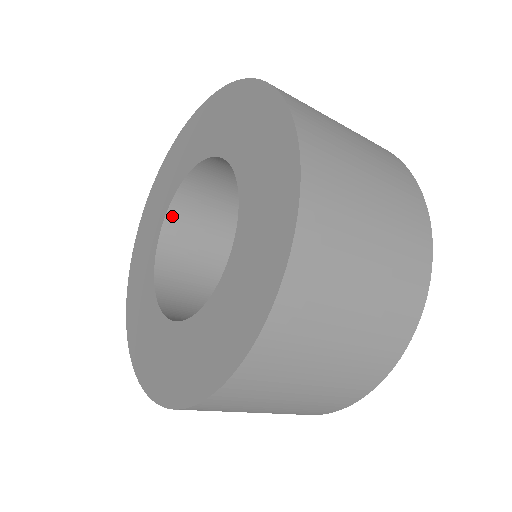
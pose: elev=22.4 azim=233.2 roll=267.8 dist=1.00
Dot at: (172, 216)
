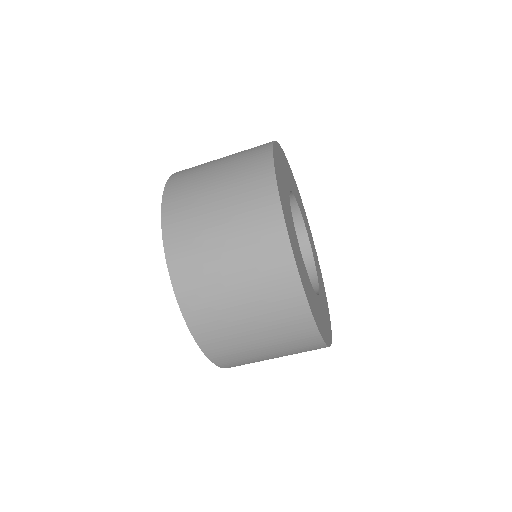
Dot at: occluded
